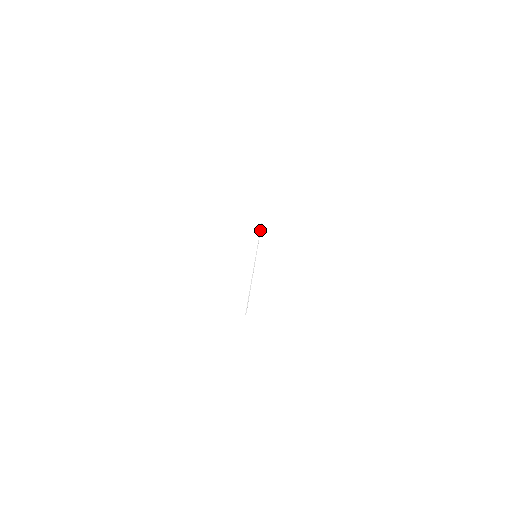
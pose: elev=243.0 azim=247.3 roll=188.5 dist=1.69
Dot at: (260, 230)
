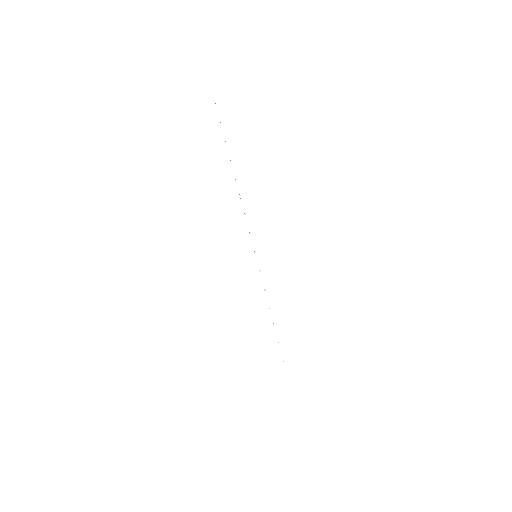
Dot at: (278, 342)
